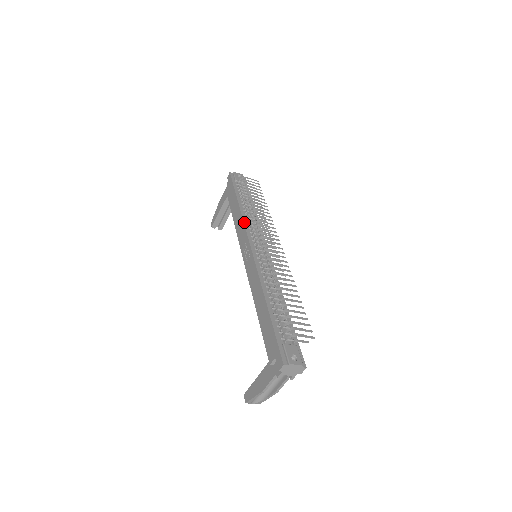
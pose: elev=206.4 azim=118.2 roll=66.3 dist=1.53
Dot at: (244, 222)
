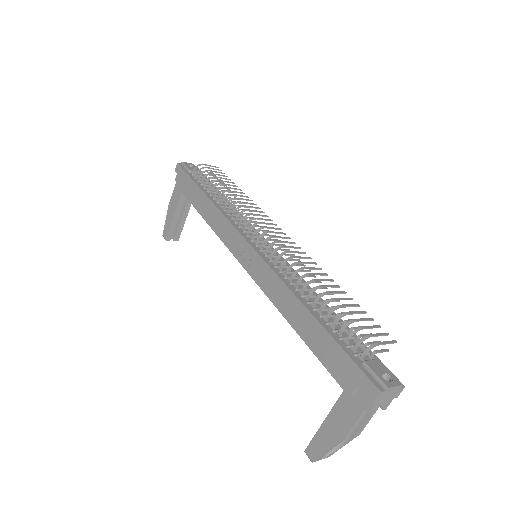
Dot at: (225, 216)
